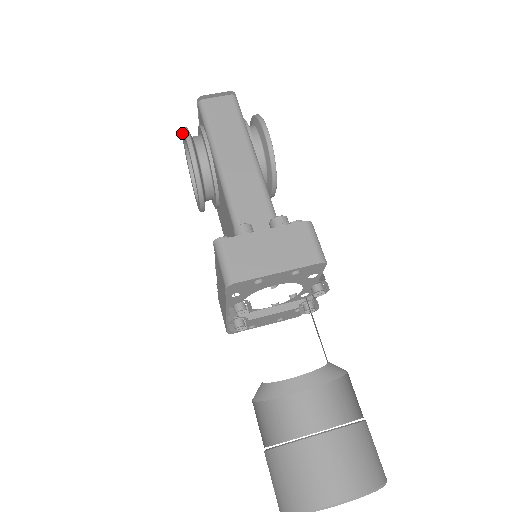
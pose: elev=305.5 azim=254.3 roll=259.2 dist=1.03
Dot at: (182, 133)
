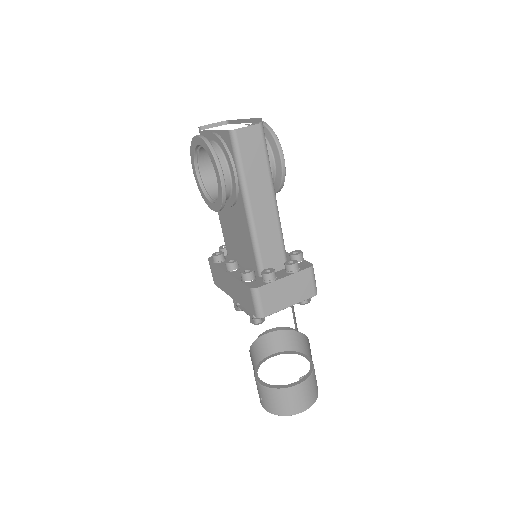
Dot at: (203, 142)
